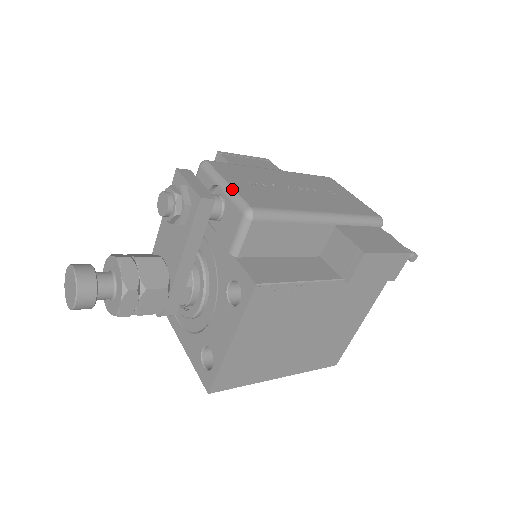
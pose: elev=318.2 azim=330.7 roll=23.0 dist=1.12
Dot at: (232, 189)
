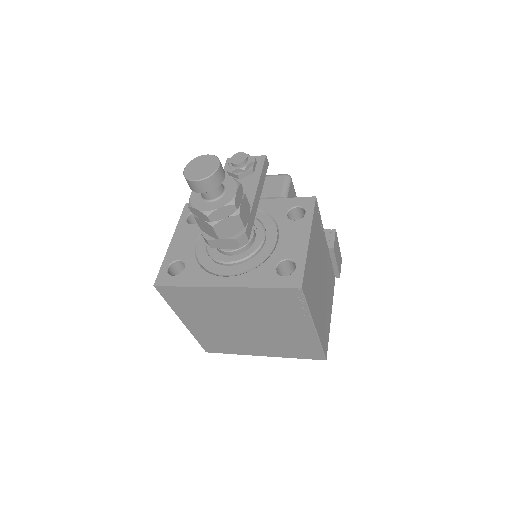
Dot at: occluded
